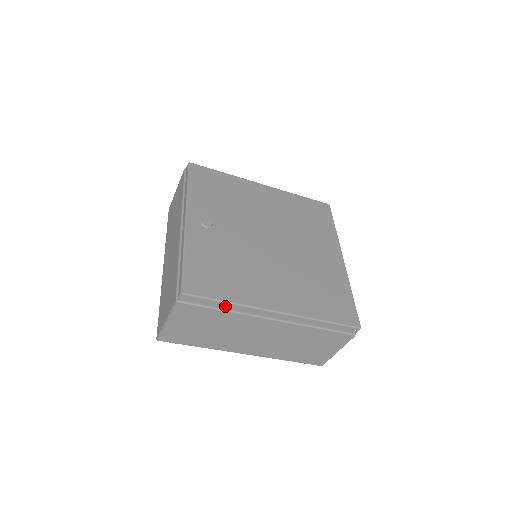
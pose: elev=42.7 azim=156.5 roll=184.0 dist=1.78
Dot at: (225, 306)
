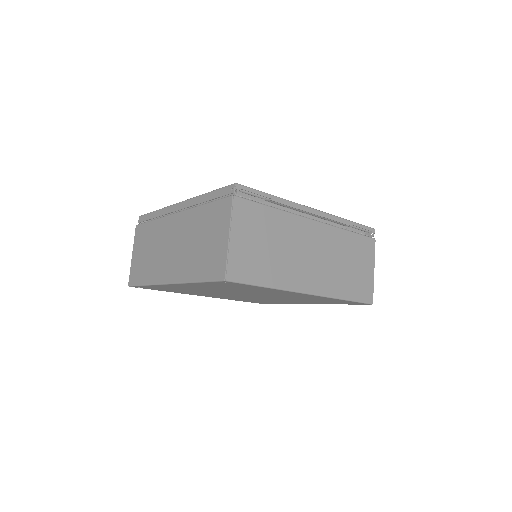
Dot at: (155, 216)
